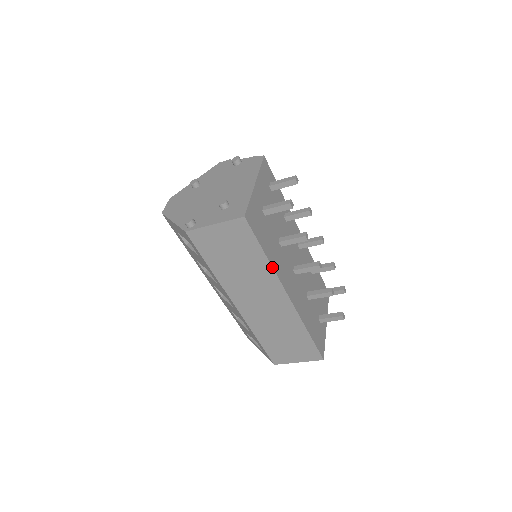
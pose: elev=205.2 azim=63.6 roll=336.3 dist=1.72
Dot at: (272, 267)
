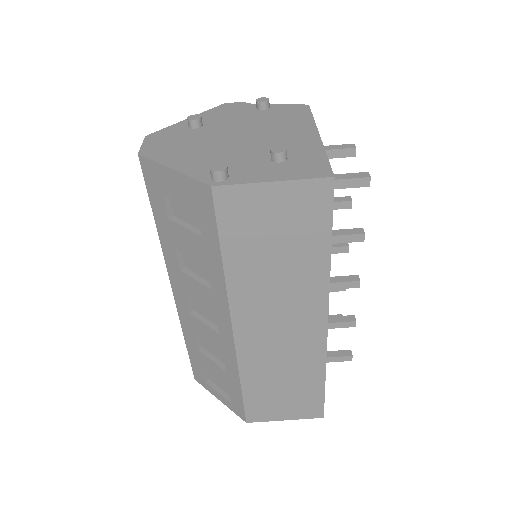
Dot at: occluded
